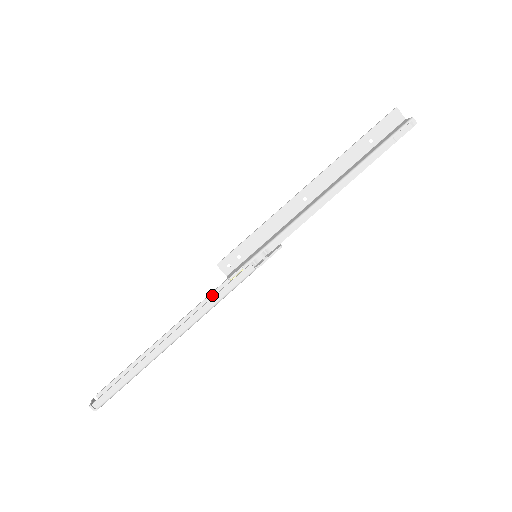
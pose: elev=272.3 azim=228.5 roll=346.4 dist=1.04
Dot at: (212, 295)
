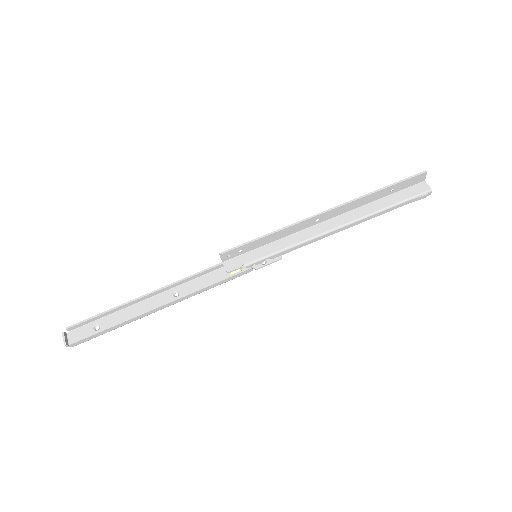
Dot at: (203, 273)
